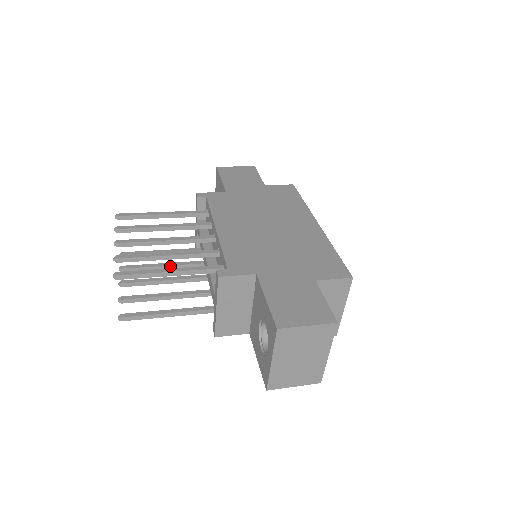
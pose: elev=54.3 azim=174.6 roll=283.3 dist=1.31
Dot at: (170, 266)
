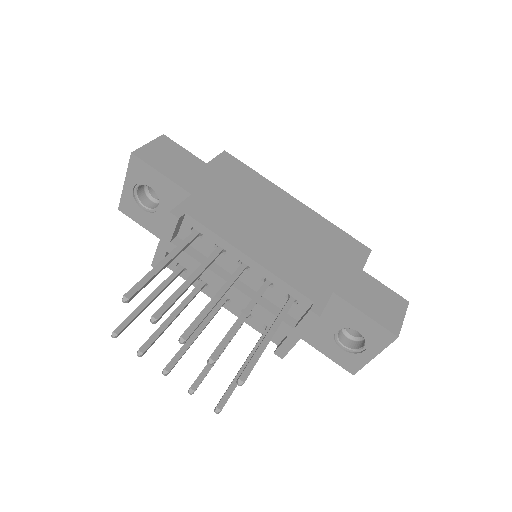
Dot at: (179, 313)
